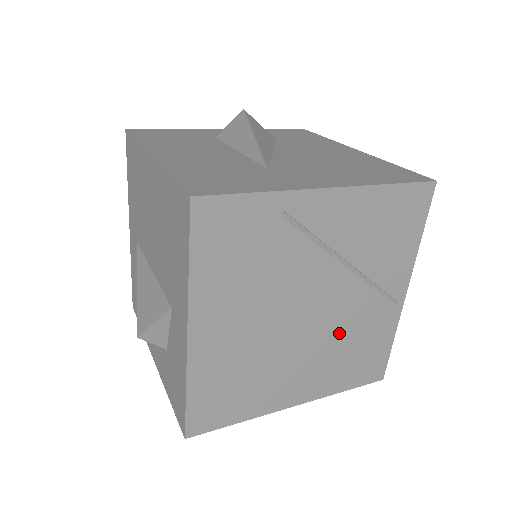
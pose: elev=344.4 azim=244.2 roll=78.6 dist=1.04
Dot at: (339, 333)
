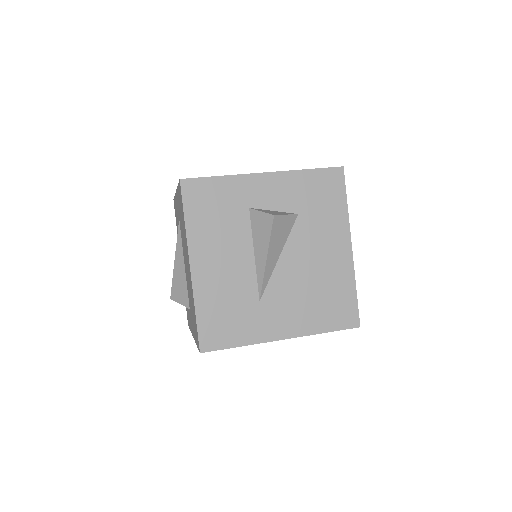
Dot at: occluded
